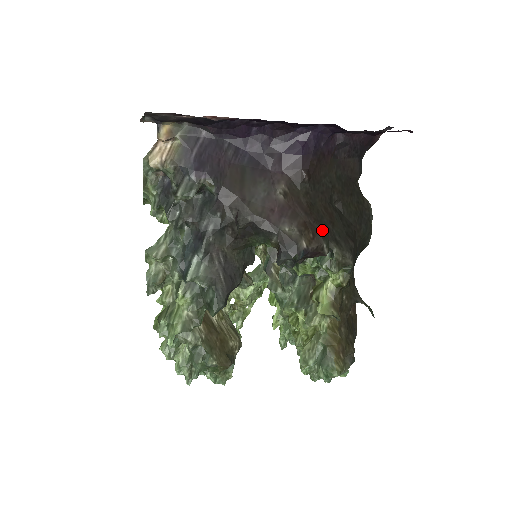
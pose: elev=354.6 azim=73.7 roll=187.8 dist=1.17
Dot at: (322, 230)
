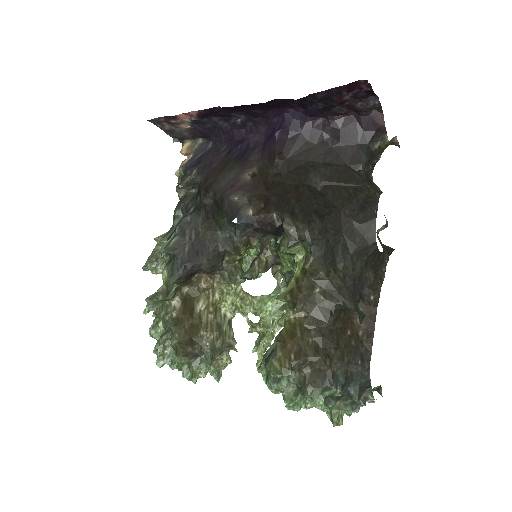
Dot at: (279, 202)
